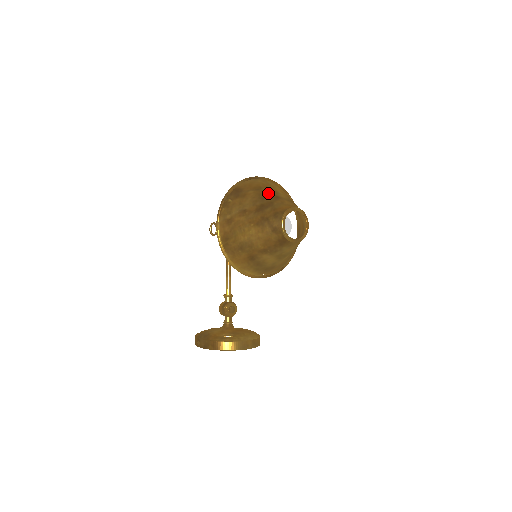
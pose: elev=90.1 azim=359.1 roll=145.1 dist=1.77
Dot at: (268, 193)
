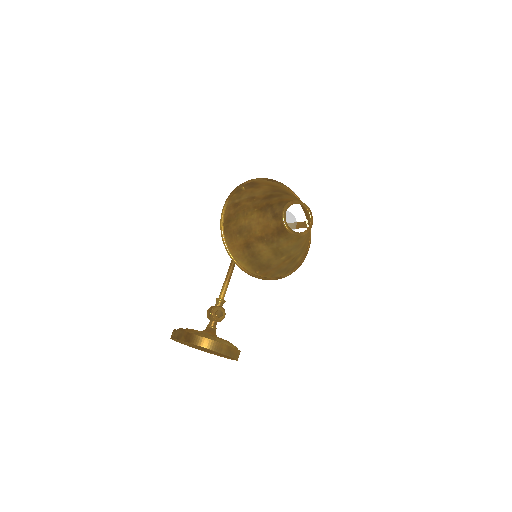
Dot at: (282, 190)
